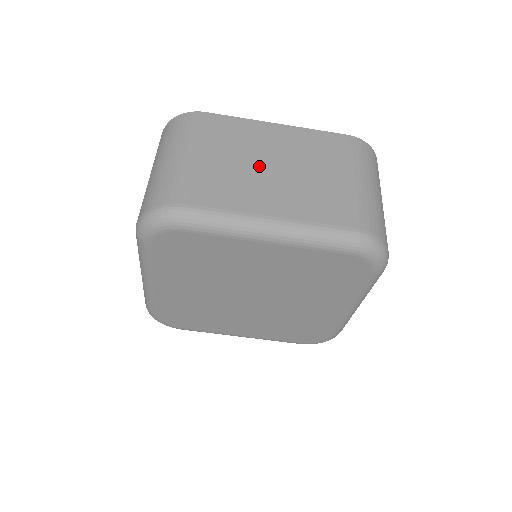
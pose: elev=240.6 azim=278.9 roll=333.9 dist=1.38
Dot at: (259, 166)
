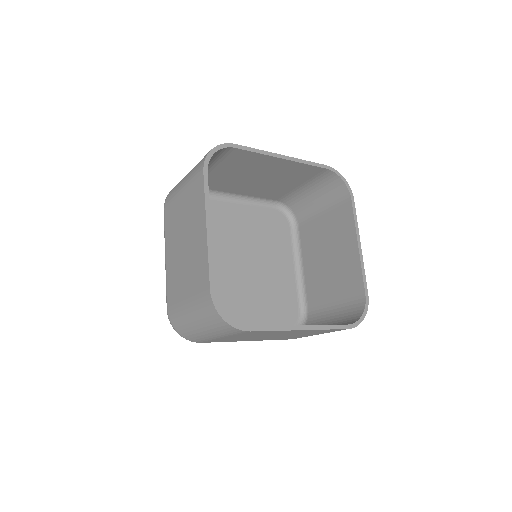
Dot at: occluded
